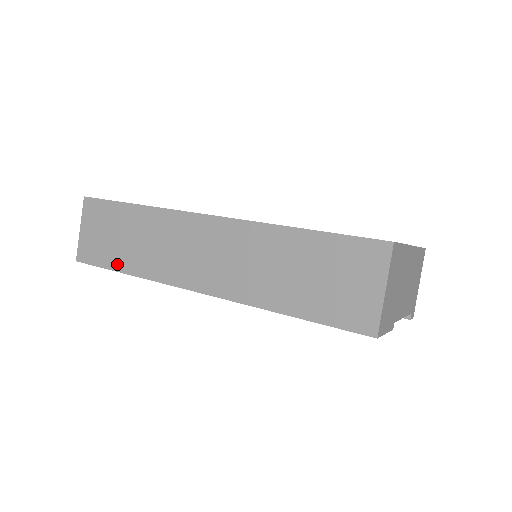
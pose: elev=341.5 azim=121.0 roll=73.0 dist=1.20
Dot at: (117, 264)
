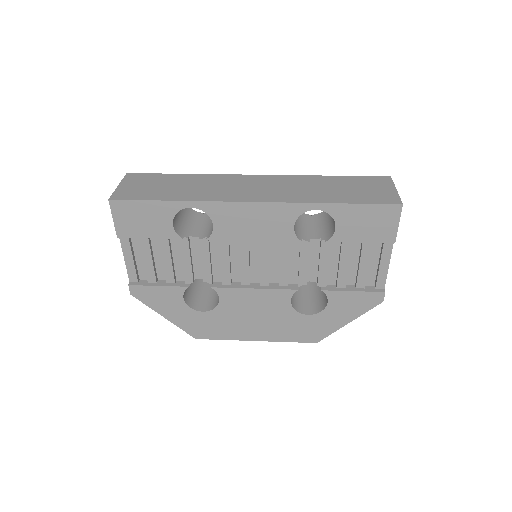
Dot at: (164, 197)
